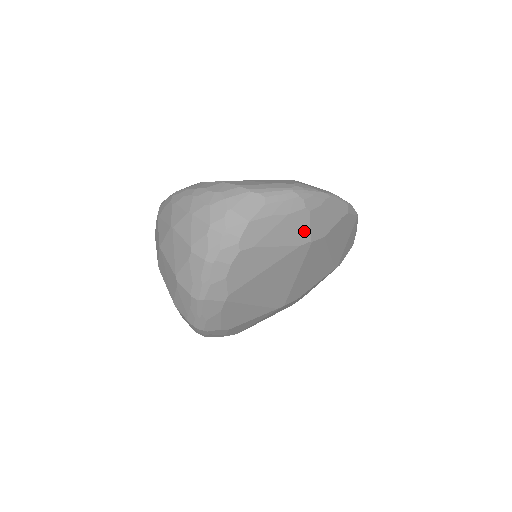
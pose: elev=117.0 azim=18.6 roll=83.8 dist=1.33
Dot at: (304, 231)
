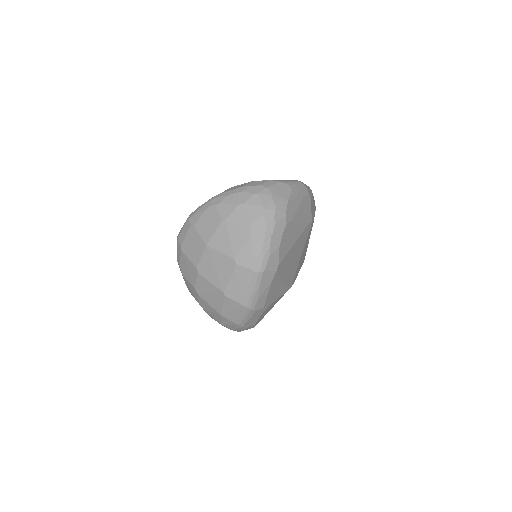
Dot at: (309, 212)
